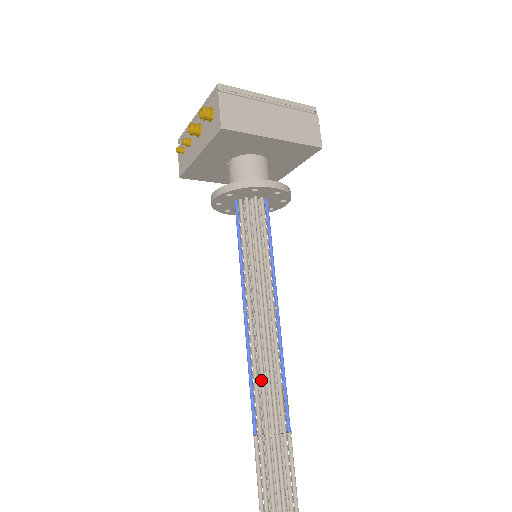
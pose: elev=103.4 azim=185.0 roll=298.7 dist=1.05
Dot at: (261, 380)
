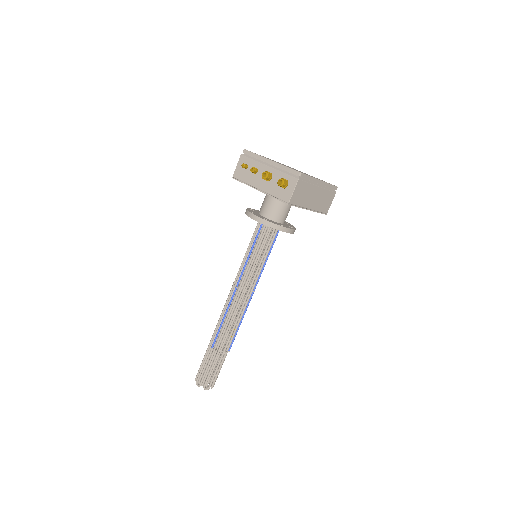
Dot at: (229, 326)
